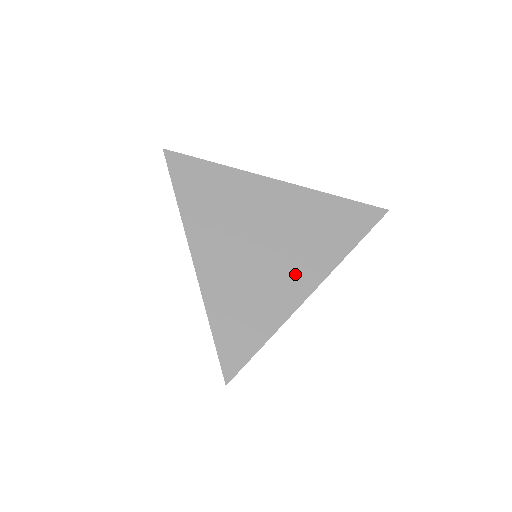
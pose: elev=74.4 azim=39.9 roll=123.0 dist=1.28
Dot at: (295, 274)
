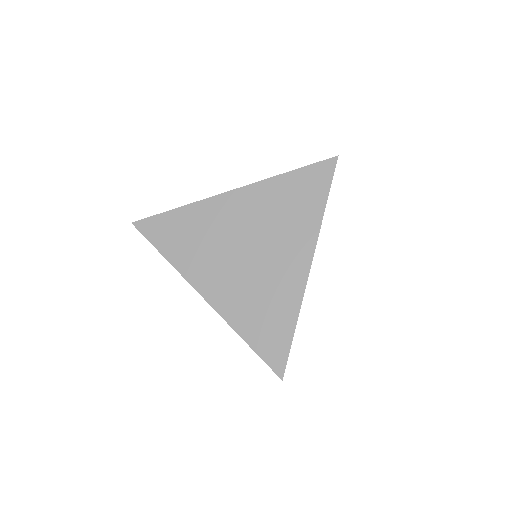
Dot at: (288, 262)
